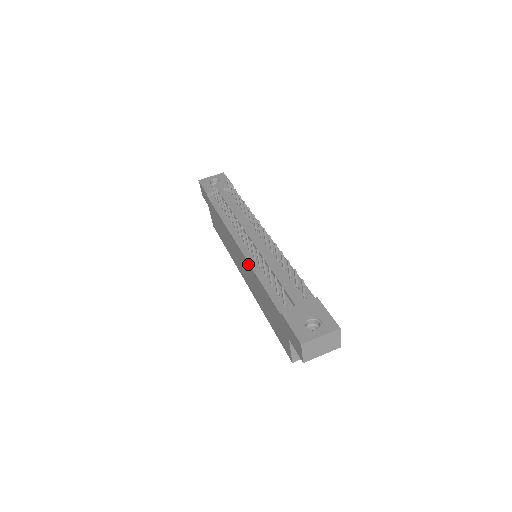
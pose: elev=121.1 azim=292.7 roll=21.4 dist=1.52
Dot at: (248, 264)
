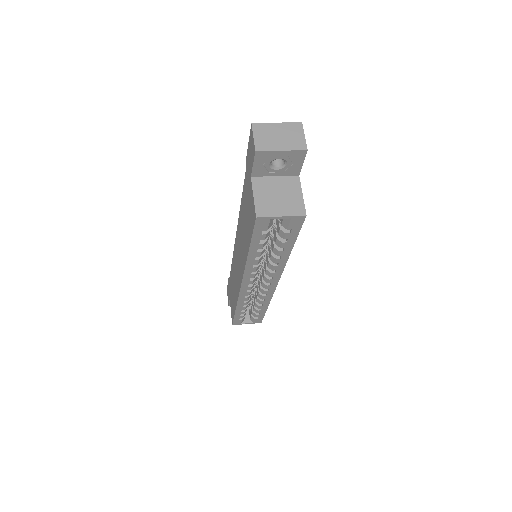
Dot at: (238, 223)
